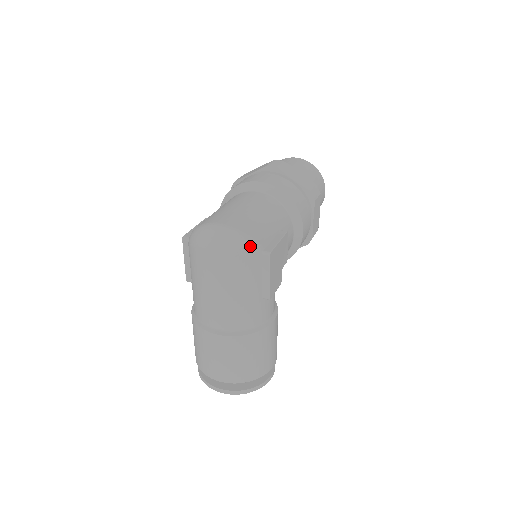
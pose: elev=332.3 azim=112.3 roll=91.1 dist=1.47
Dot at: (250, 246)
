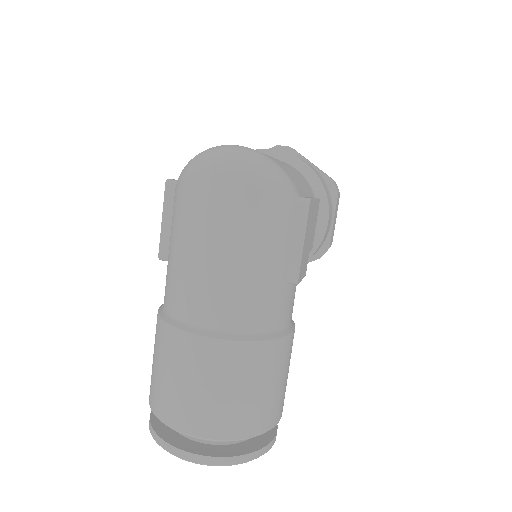
Dot at: (283, 180)
